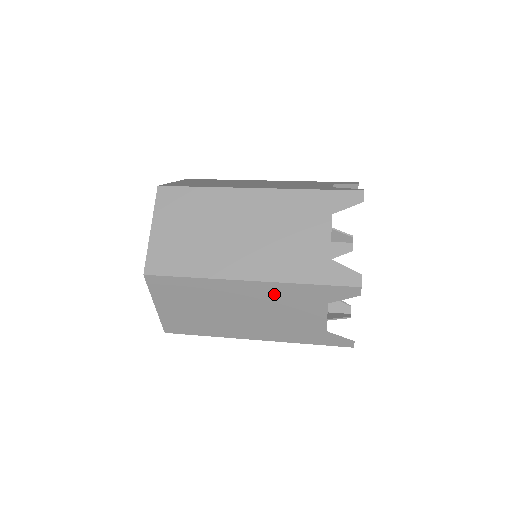
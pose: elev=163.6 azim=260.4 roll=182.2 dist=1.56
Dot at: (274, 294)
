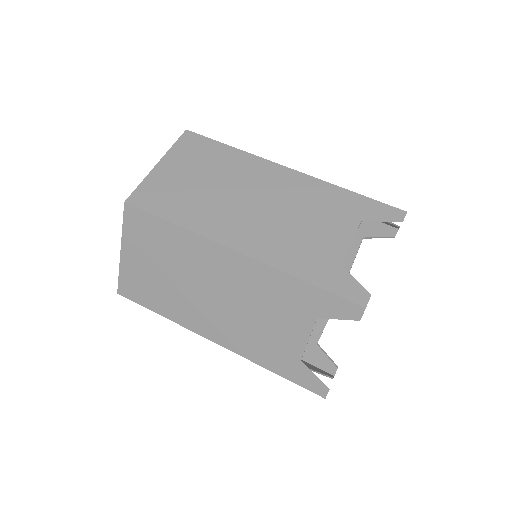
Dot at: (258, 281)
